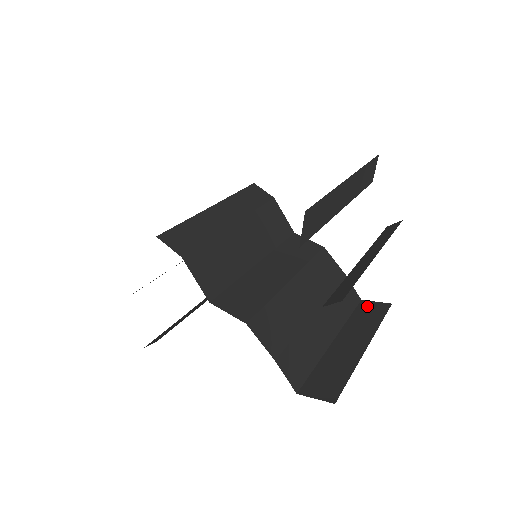
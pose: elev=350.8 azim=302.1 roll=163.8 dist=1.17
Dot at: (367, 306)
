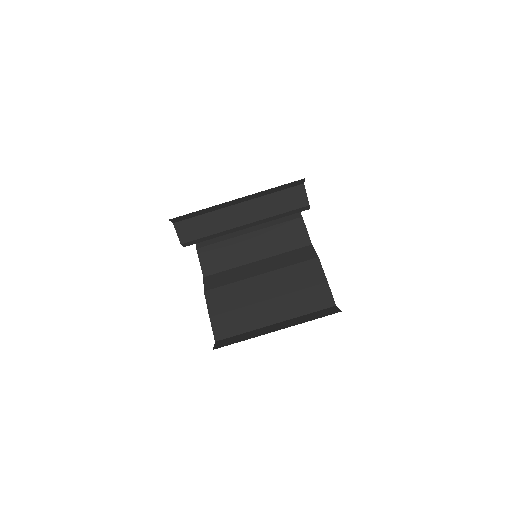
Dot at: (328, 310)
